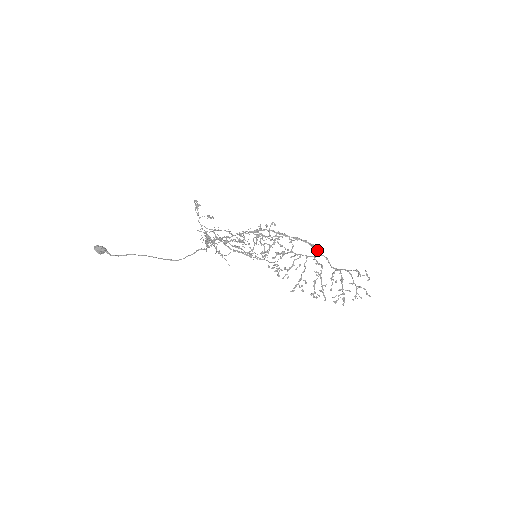
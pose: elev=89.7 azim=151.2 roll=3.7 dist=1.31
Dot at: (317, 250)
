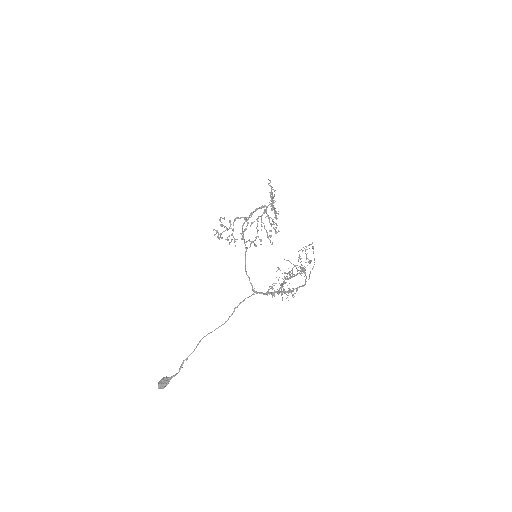
Dot at: (267, 207)
